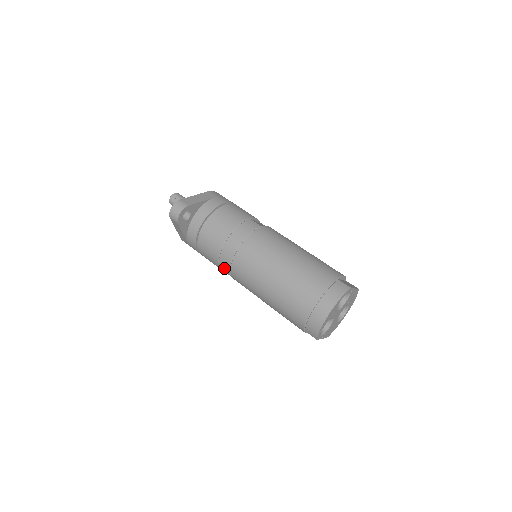
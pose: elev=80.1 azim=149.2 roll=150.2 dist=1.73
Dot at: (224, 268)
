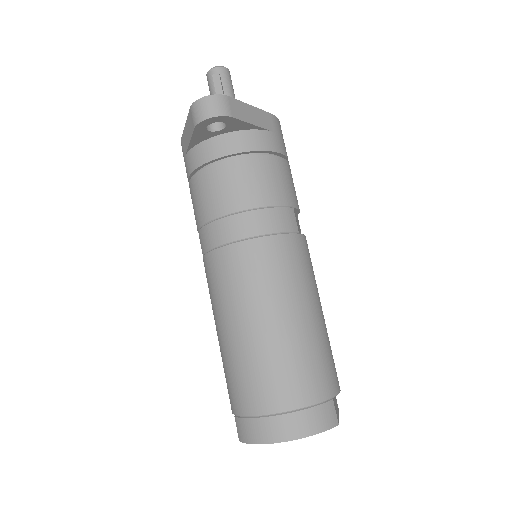
Dot at: (203, 239)
